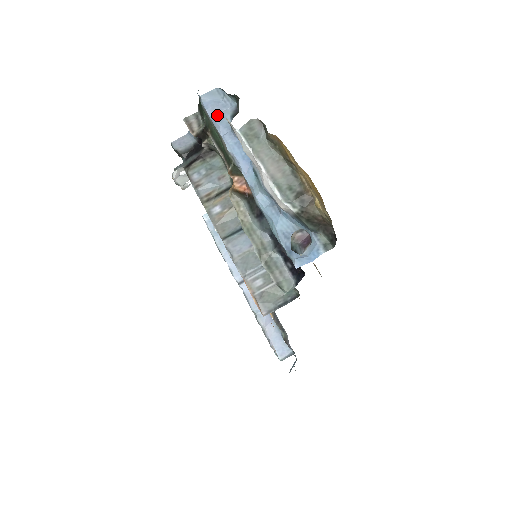
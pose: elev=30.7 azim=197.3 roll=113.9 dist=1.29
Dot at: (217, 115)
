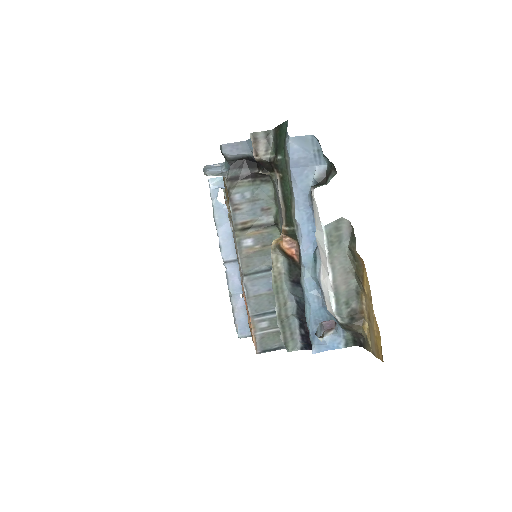
Dot at: (300, 170)
